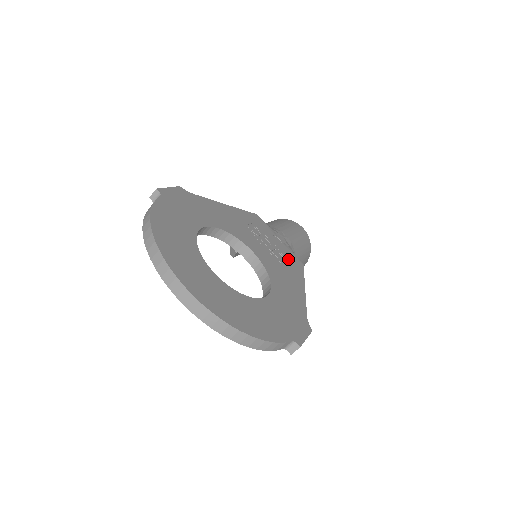
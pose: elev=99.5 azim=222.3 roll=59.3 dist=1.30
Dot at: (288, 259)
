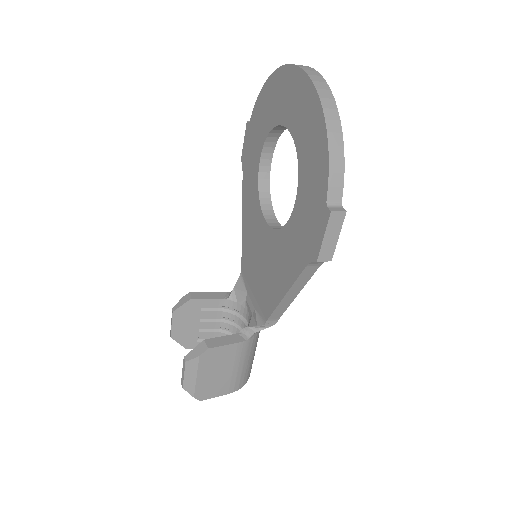
Dot at: occluded
